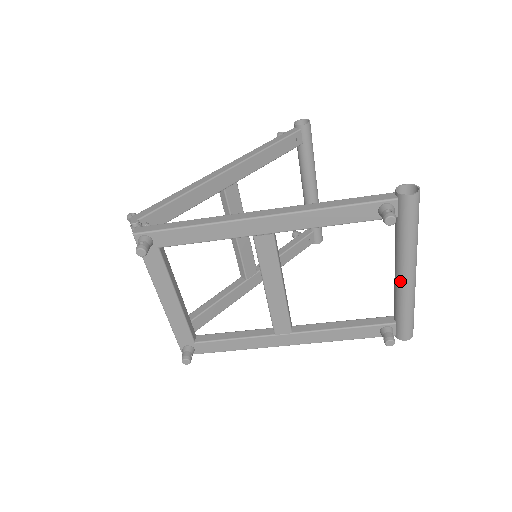
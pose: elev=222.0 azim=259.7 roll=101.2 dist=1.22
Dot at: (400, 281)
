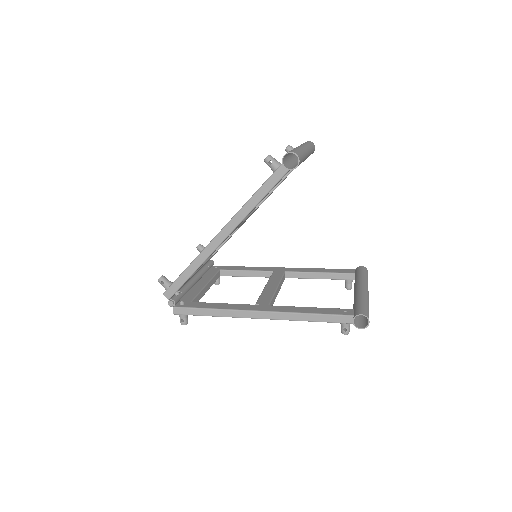
Dot at: occluded
